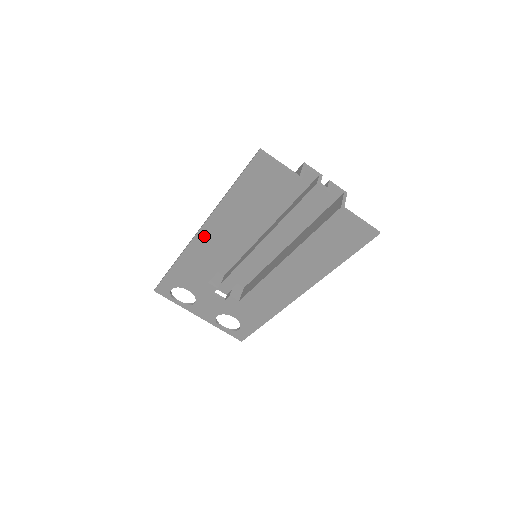
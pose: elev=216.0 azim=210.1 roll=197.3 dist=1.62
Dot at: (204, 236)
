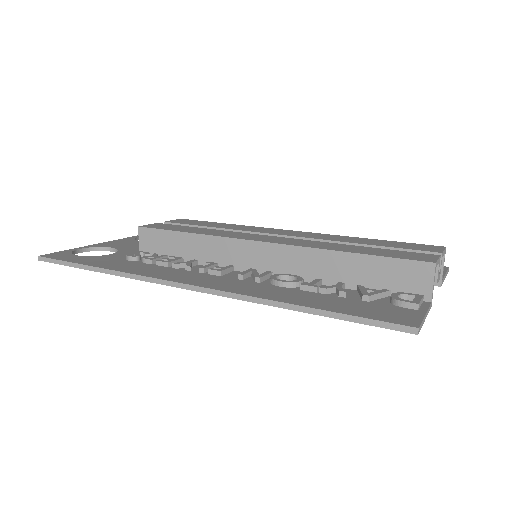
Dot at: occluded
